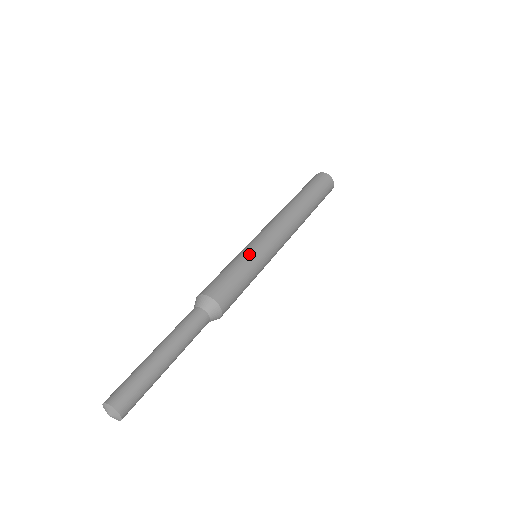
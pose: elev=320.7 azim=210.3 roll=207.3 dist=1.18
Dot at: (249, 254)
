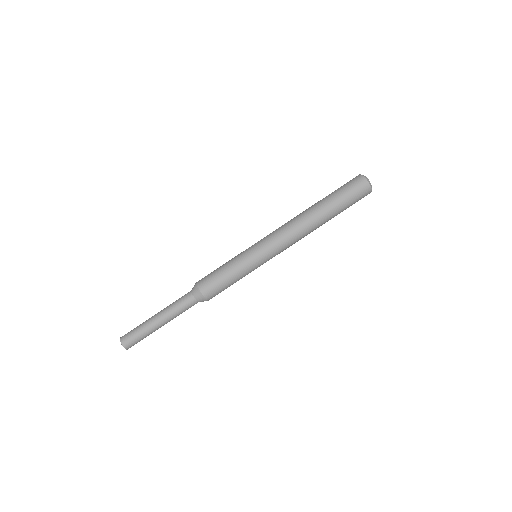
Dot at: (251, 270)
